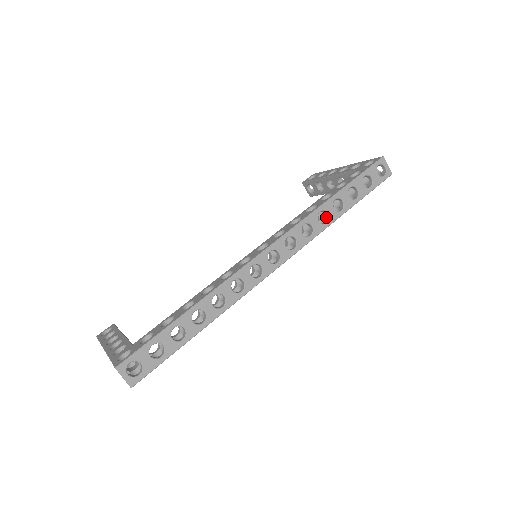
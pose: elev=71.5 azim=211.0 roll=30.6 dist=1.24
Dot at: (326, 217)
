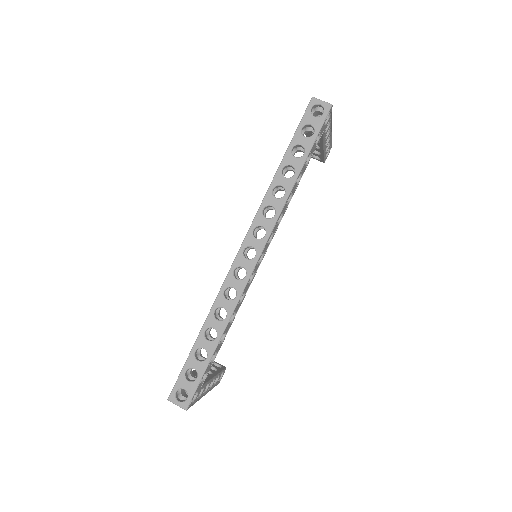
Dot at: (284, 189)
